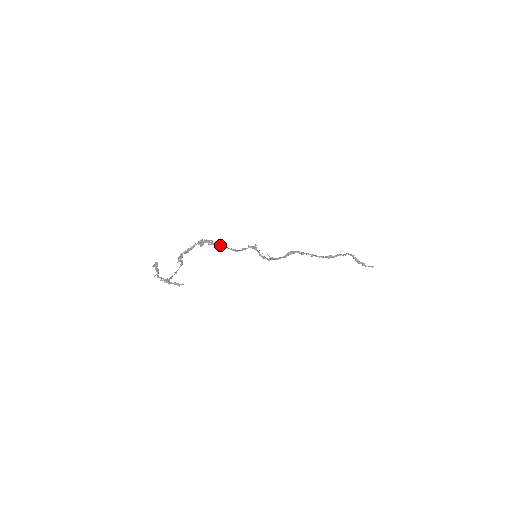
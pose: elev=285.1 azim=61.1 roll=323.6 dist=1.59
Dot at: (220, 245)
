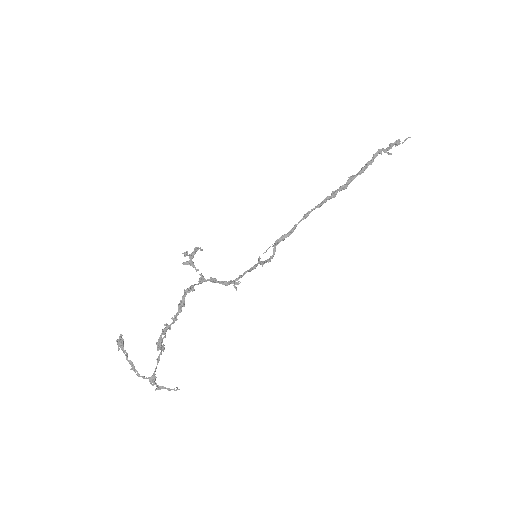
Dot at: (200, 250)
